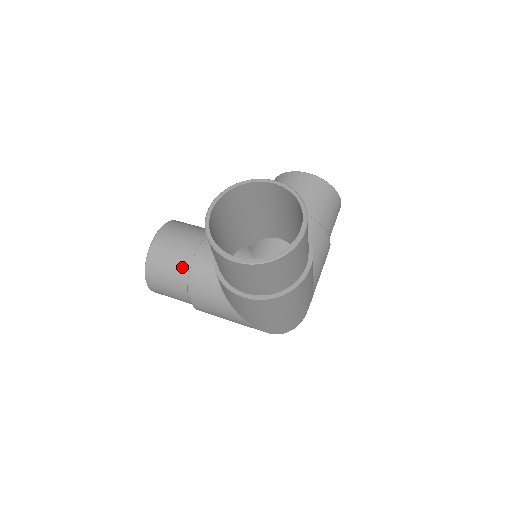
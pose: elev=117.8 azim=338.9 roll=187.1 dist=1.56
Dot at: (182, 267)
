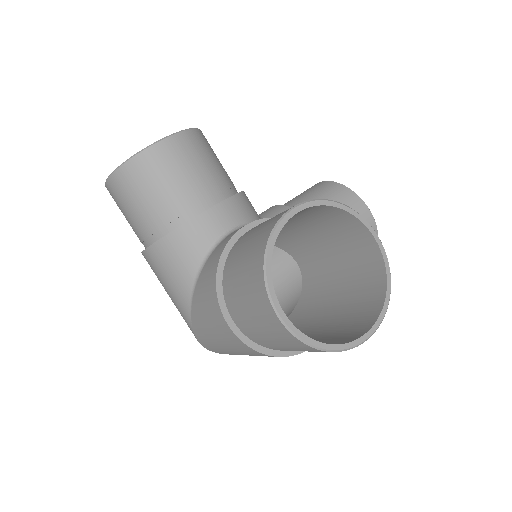
Dot at: (173, 205)
